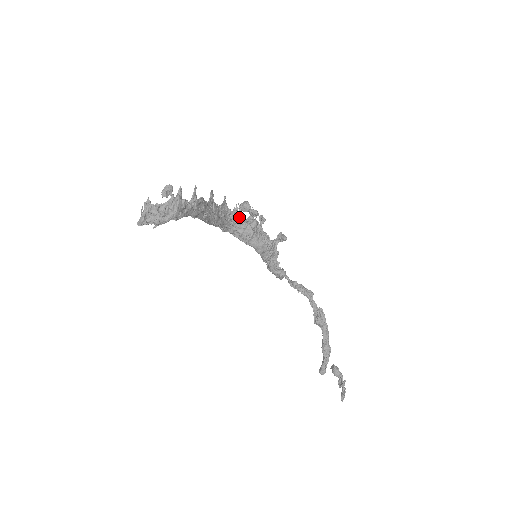
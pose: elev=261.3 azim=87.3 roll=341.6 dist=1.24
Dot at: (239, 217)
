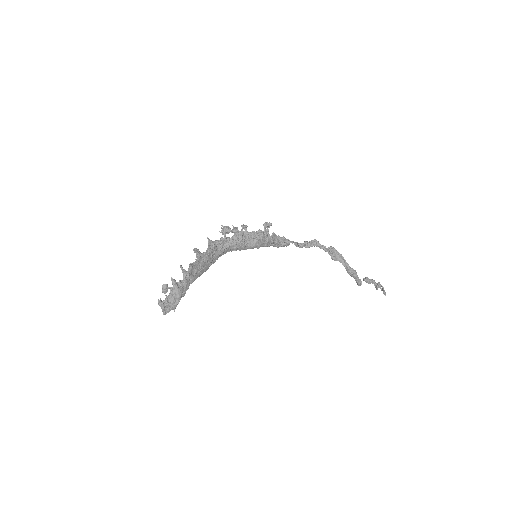
Dot at: (227, 240)
